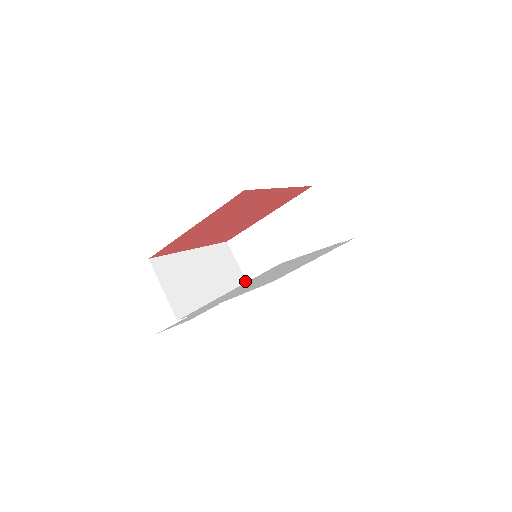
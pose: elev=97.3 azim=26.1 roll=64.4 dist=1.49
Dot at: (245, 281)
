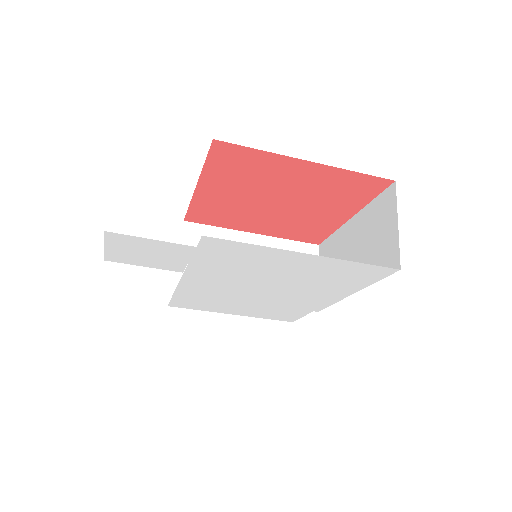
Dot at: (176, 276)
